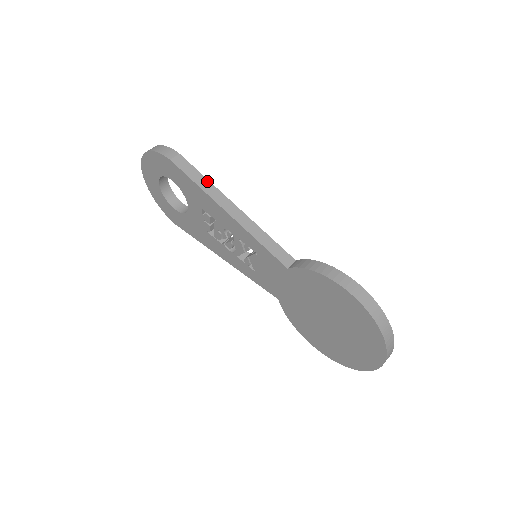
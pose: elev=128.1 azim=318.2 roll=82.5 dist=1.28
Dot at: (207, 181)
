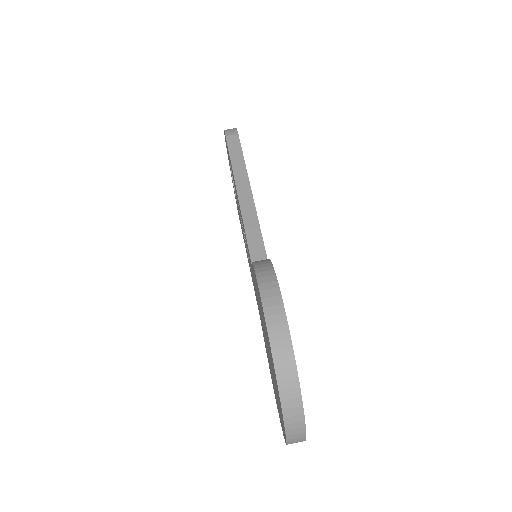
Dot at: (243, 162)
